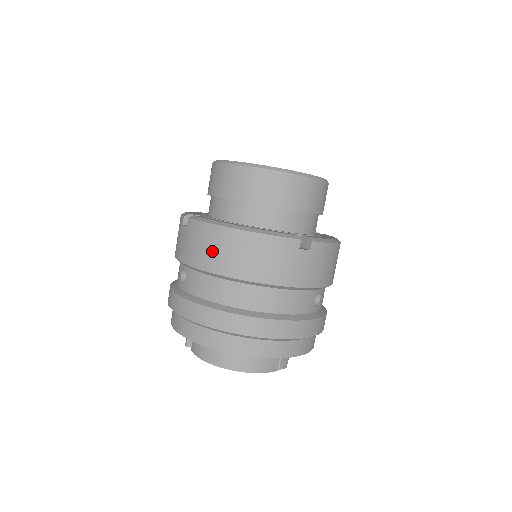
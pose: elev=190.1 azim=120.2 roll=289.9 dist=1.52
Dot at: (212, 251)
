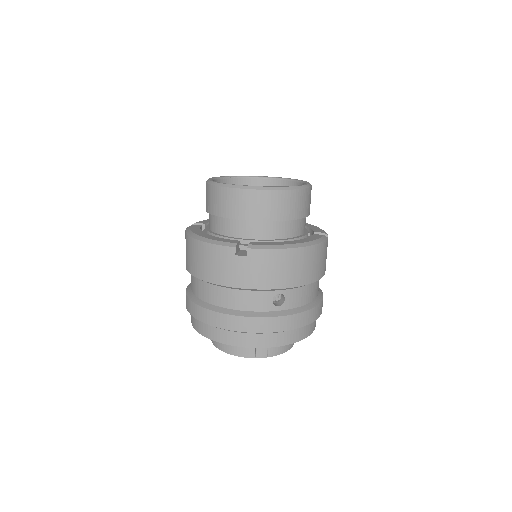
Dot at: (187, 255)
